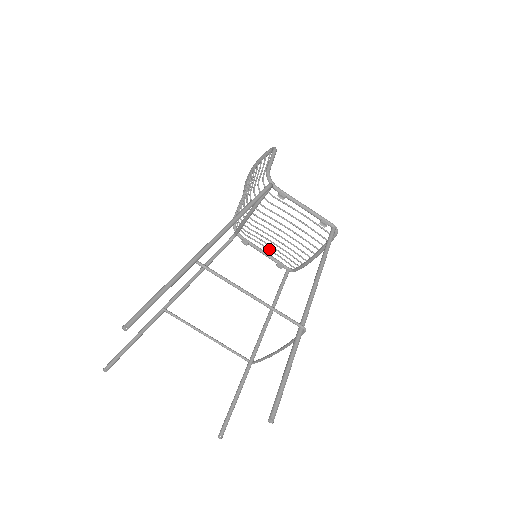
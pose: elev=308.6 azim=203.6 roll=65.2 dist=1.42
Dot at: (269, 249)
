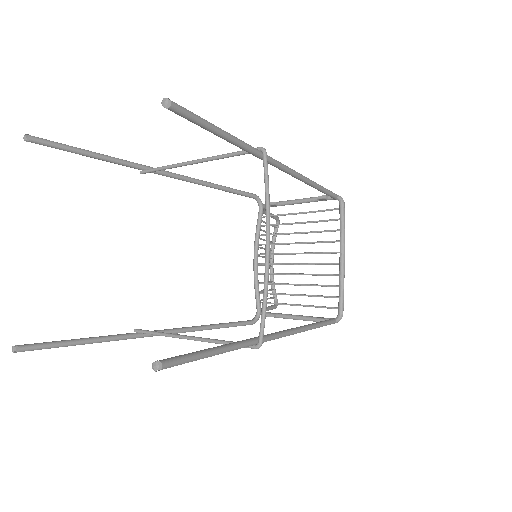
Dot at: (299, 304)
